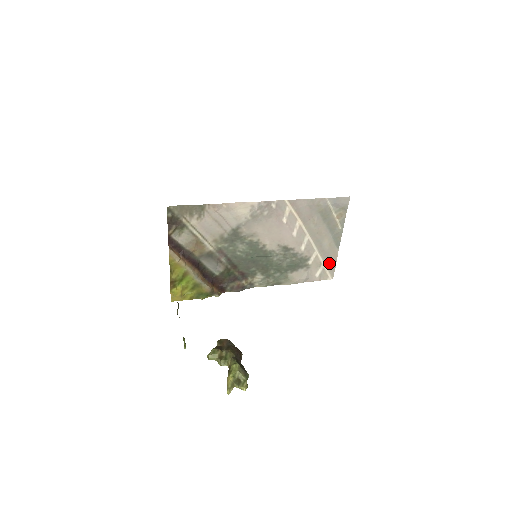
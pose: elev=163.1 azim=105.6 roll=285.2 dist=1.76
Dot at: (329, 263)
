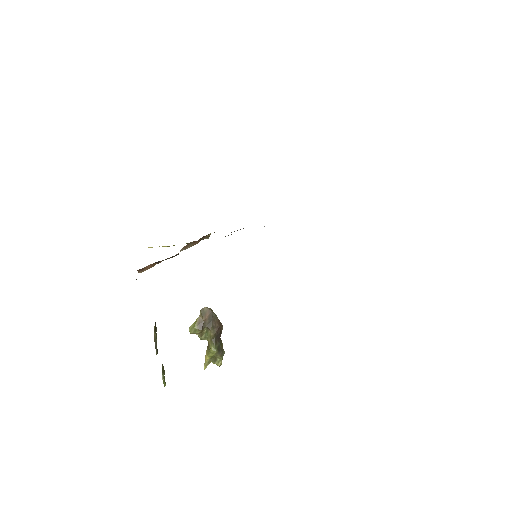
Dot at: occluded
